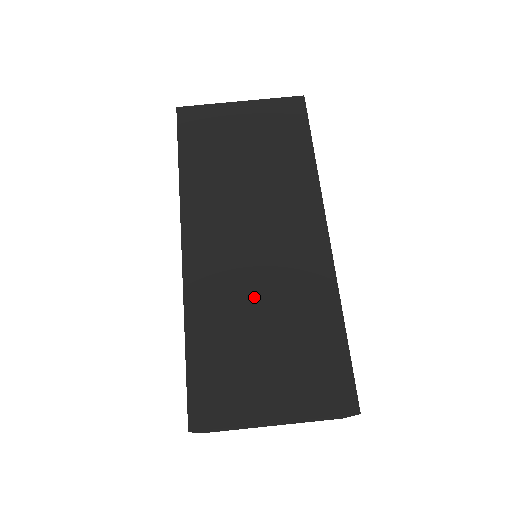
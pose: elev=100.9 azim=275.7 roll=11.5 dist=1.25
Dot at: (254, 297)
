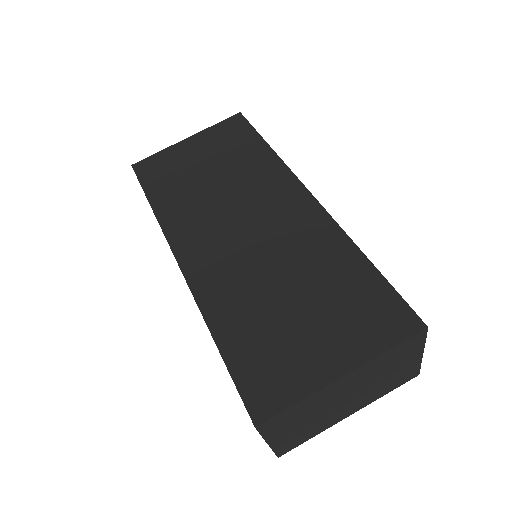
Dot at: (267, 274)
